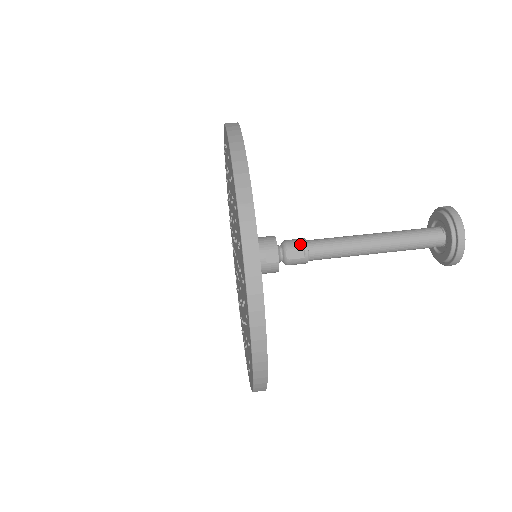
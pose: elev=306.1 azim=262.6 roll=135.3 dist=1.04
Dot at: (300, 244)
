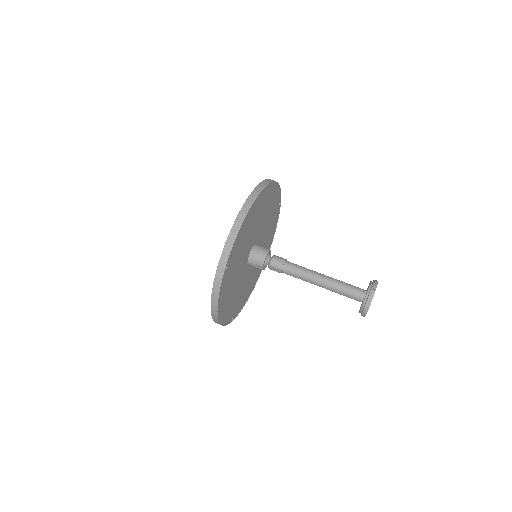
Dot at: (278, 267)
